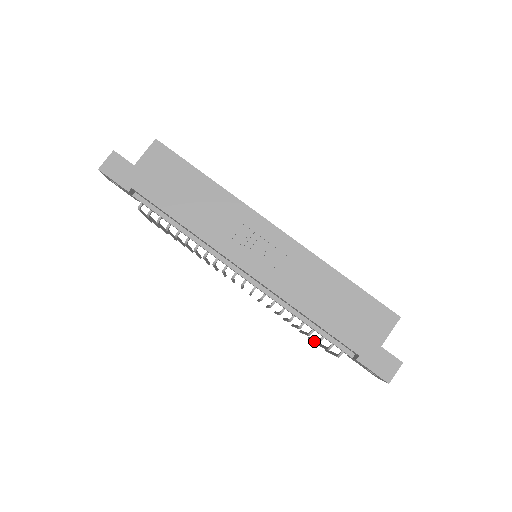
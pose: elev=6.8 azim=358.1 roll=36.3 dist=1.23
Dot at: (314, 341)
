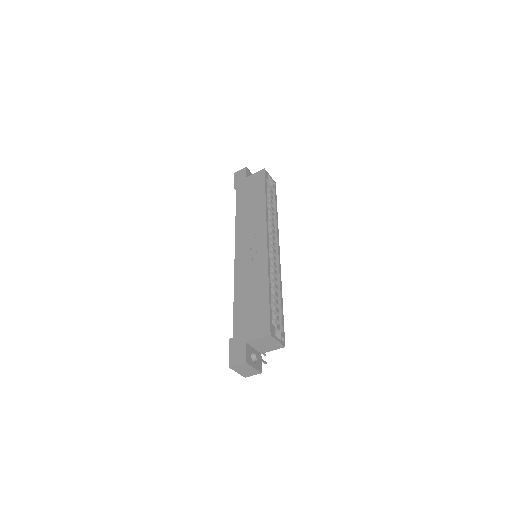
Dot at: occluded
